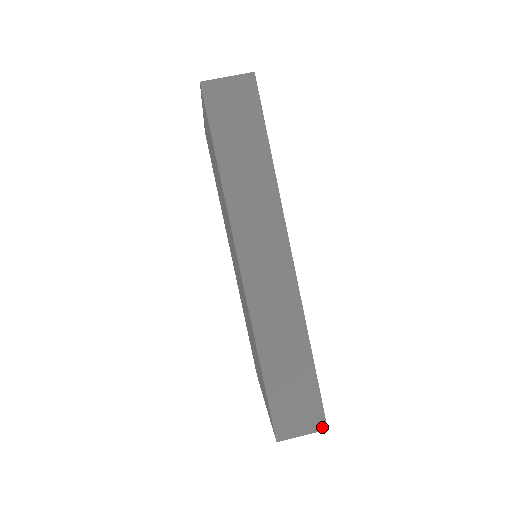
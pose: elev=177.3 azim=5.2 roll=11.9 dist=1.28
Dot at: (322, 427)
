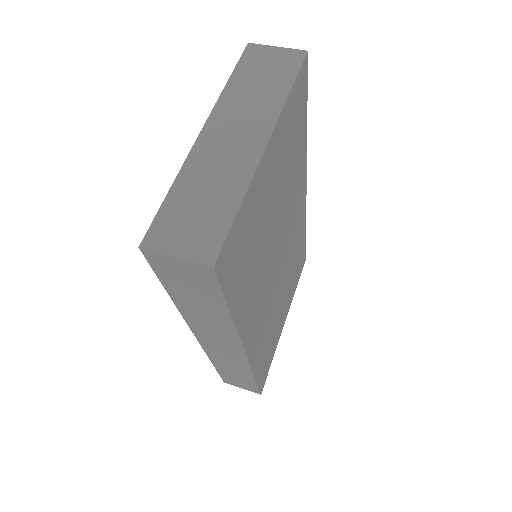
Dot at: (257, 393)
